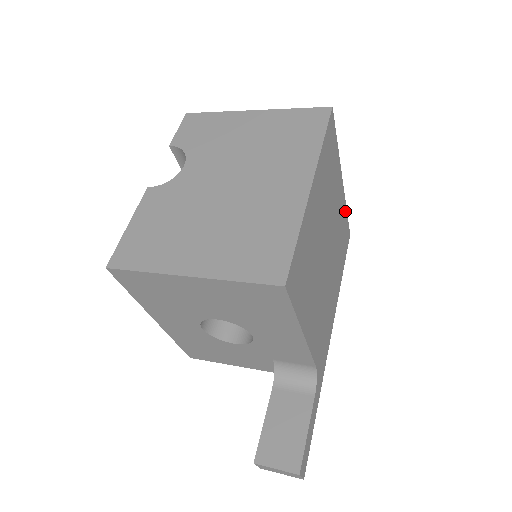
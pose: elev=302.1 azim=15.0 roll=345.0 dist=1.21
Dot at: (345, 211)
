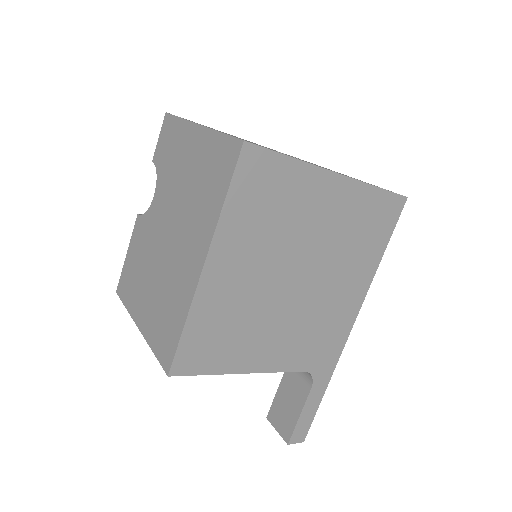
Dot at: (369, 192)
